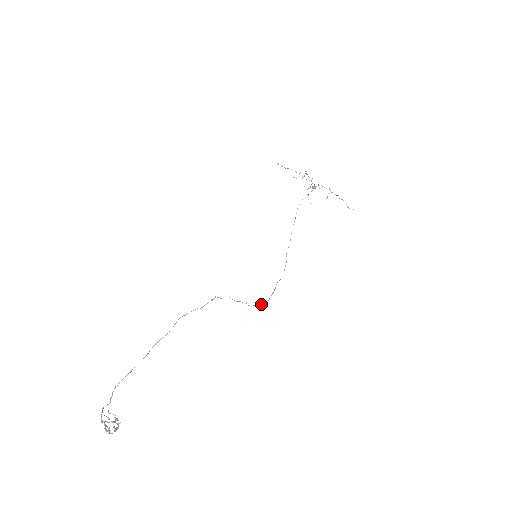
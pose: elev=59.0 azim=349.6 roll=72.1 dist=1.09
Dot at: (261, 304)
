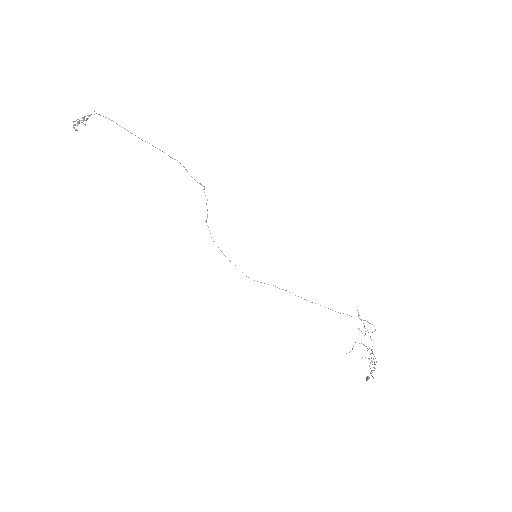
Dot at: occluded
